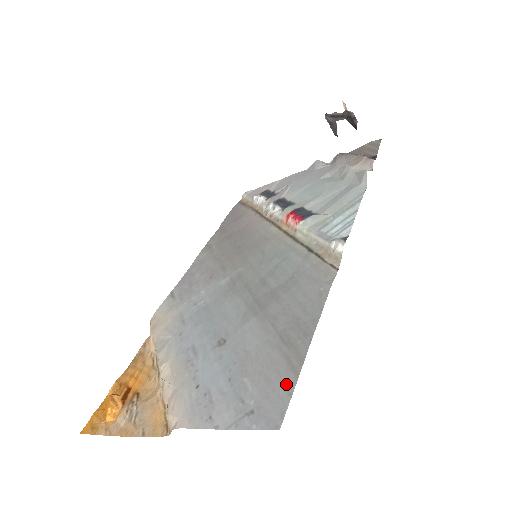
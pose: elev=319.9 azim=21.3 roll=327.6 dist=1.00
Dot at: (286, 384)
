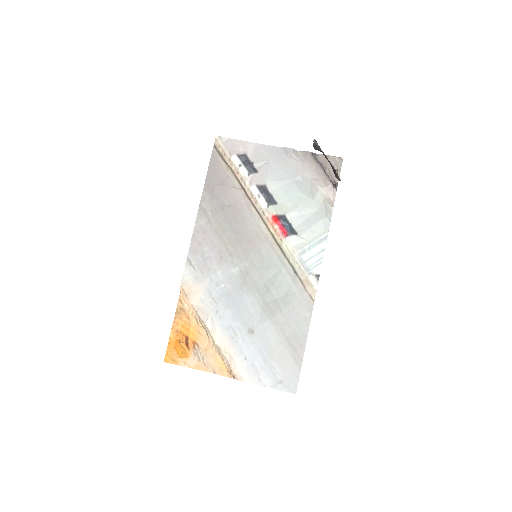
Dot at: (295, 372)
